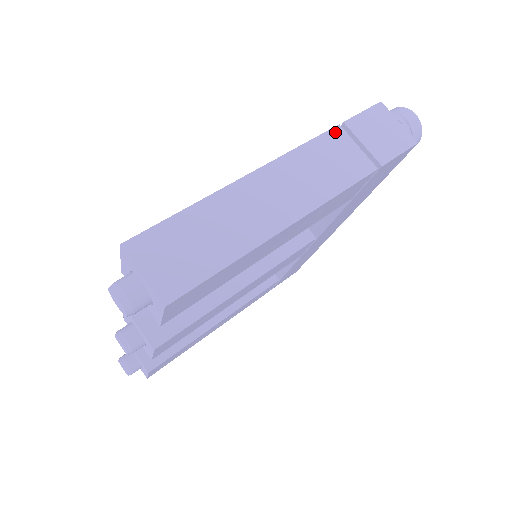
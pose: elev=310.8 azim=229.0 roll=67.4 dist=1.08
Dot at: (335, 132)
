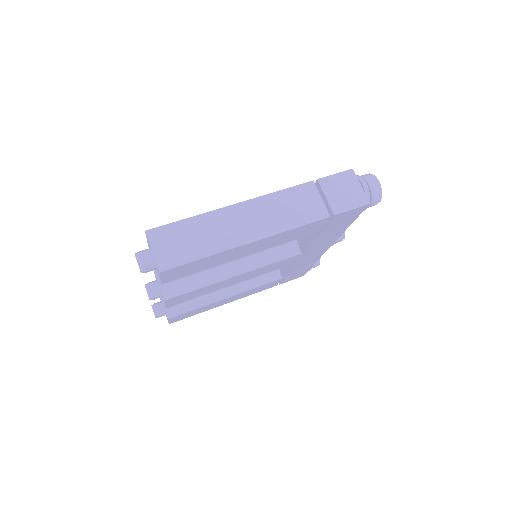
Dot at: (308, 185)
